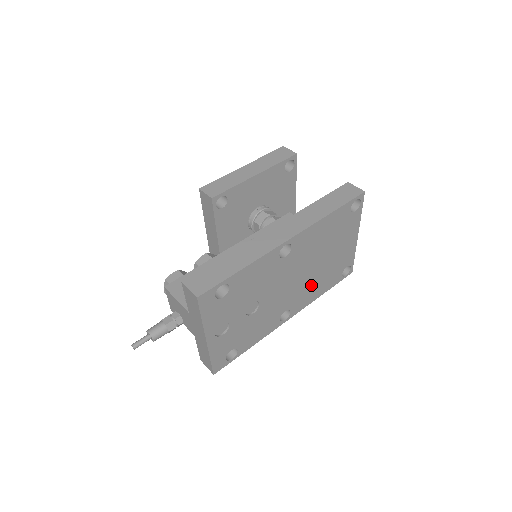
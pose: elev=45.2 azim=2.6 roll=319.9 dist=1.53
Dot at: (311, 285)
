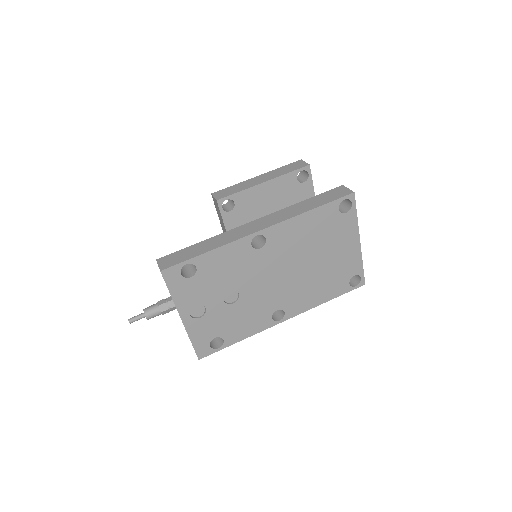
Dot at: (306, 287)
